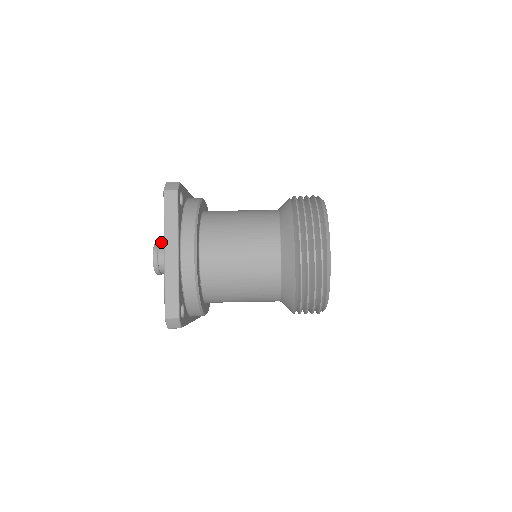
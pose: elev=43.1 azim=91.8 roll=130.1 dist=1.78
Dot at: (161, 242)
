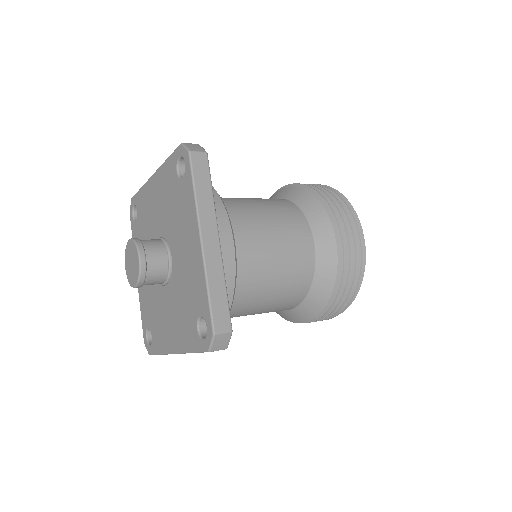
Dot at: (147, 262)
